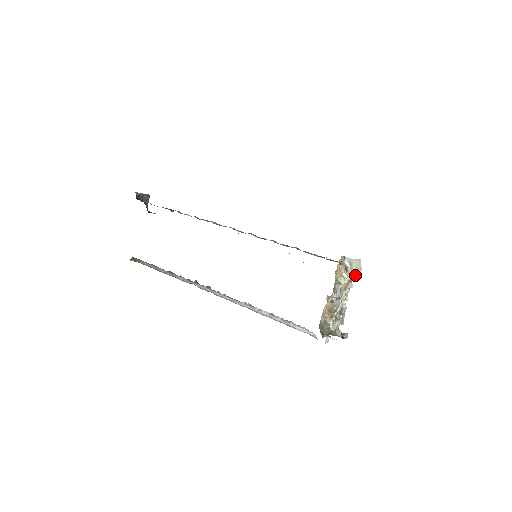
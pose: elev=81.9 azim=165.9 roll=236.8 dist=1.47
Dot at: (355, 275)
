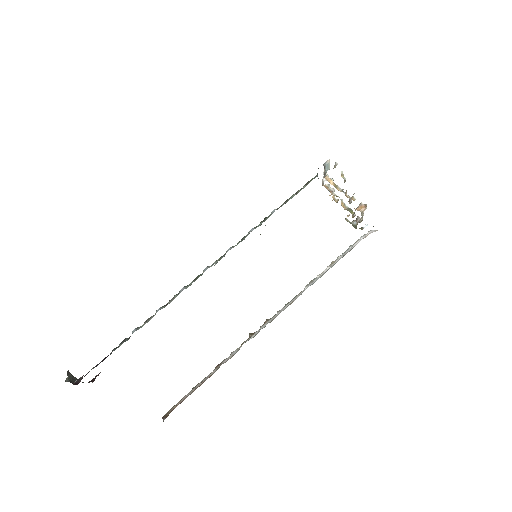
Dot at: occluded
